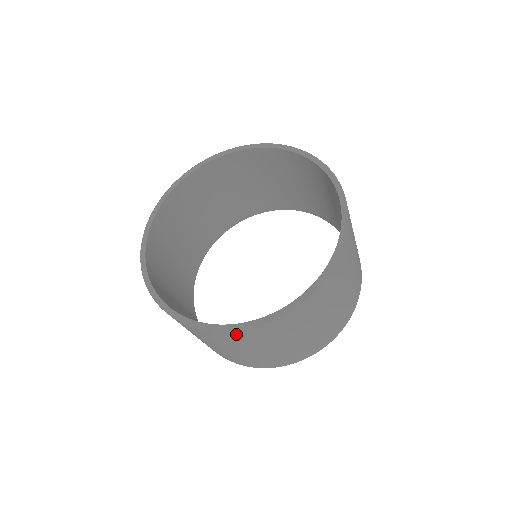
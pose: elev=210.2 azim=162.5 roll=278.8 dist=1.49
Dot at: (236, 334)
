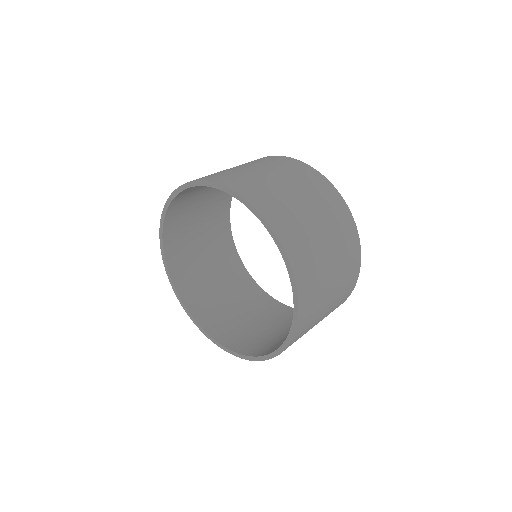
Dot at: occluded
